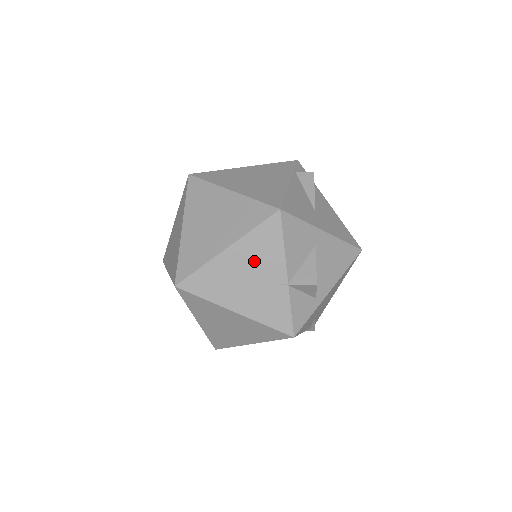
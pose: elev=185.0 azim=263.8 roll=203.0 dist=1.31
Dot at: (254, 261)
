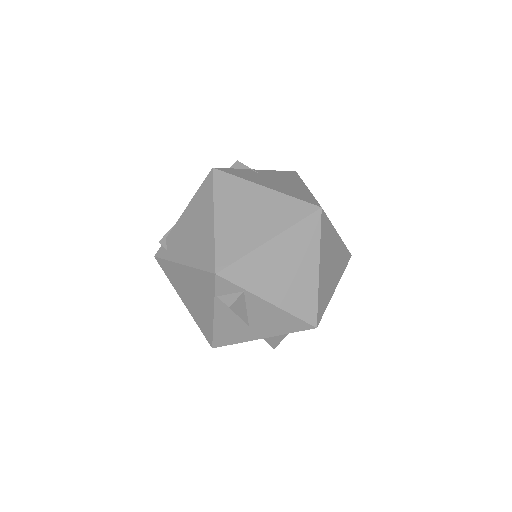
Dot at: occluded
